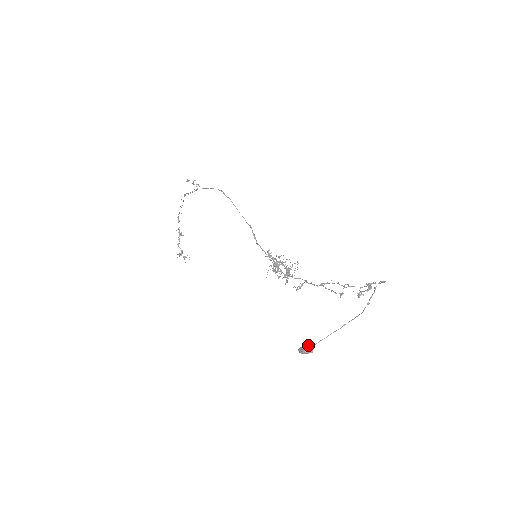
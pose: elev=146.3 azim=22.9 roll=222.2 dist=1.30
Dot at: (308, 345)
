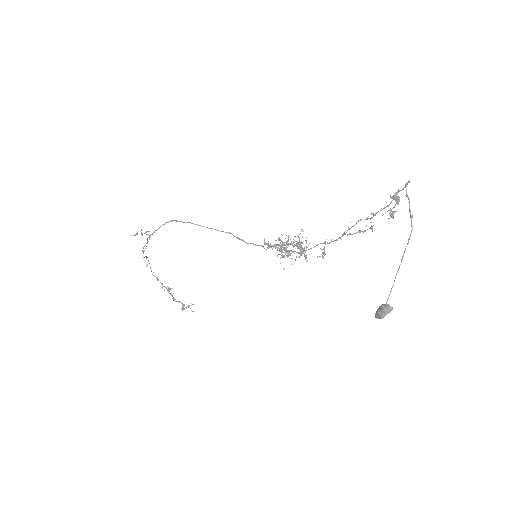
Dot at: (382, 305)
